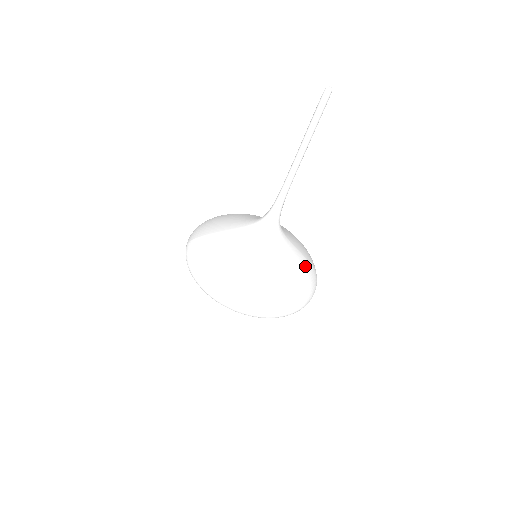
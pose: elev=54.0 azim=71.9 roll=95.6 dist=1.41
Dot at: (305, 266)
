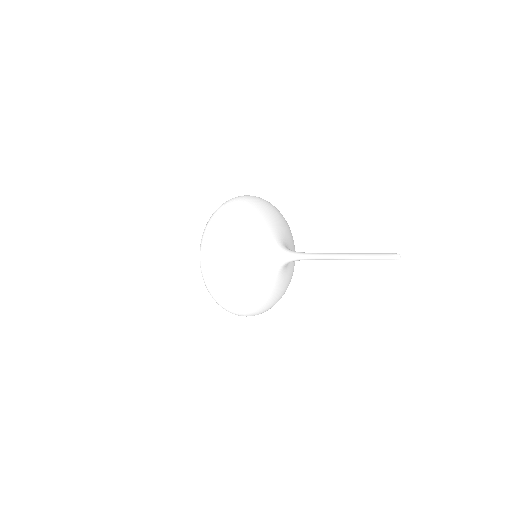
Dot at: (292, 269)
